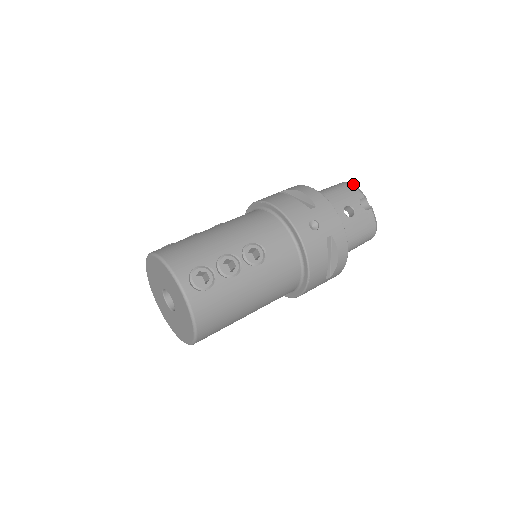
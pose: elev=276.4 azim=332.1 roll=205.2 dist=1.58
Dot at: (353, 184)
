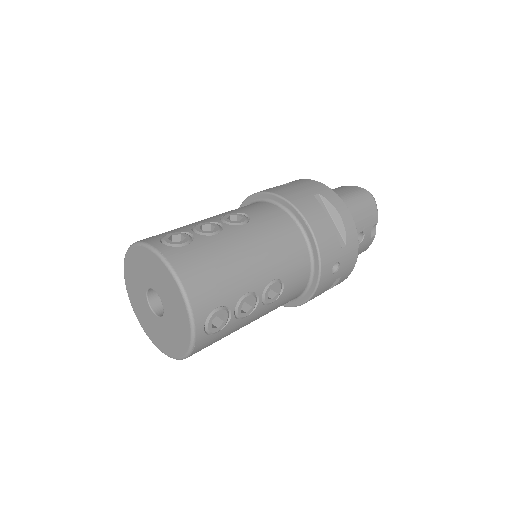
Dot at: occluded
